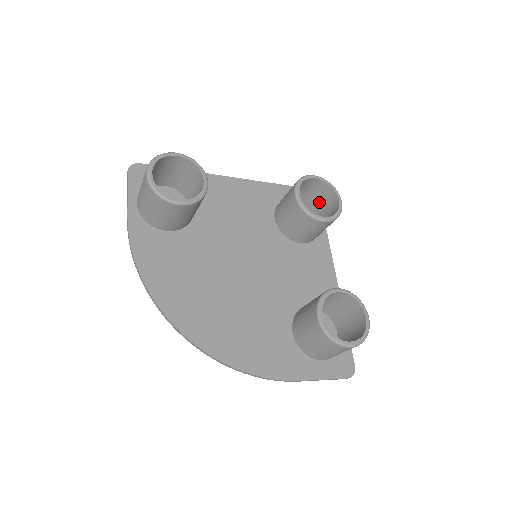
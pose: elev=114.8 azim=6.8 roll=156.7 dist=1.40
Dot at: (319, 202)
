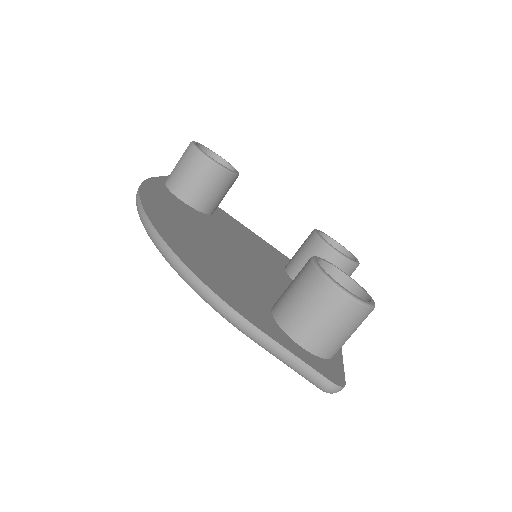
Dot at: occluded
